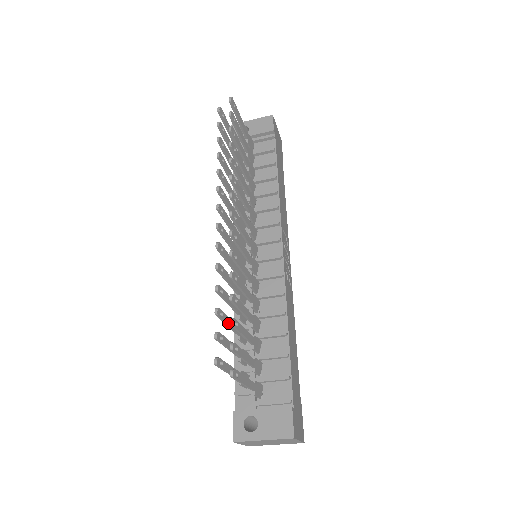
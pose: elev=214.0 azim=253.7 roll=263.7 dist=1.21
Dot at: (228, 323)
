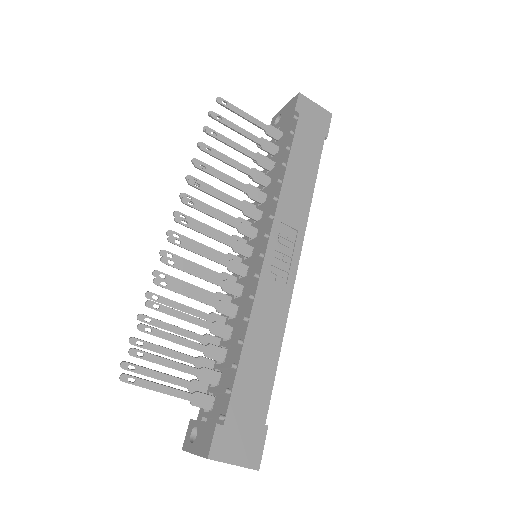
Dot at: (167, 329)
